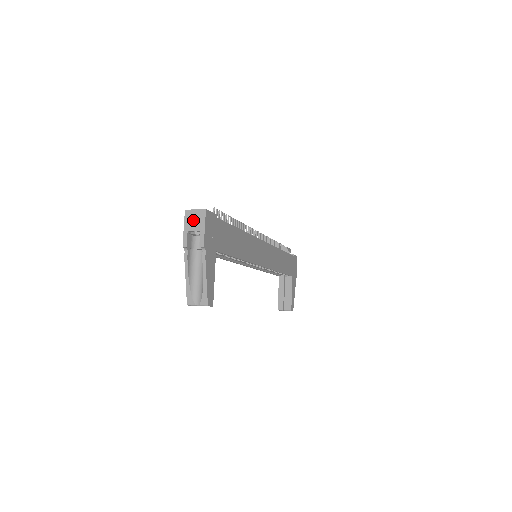
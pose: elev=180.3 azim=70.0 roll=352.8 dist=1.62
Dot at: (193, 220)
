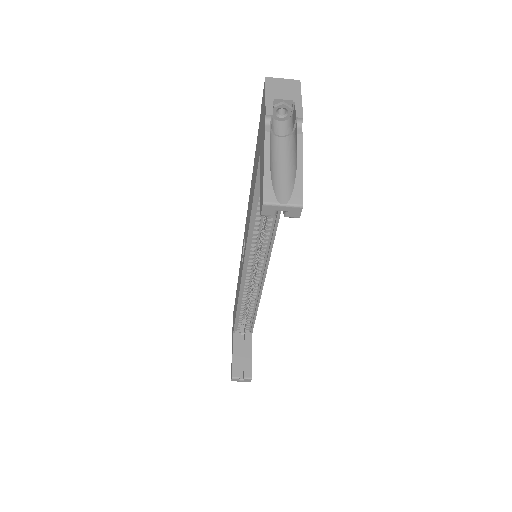
Dot at: (281, 88)
